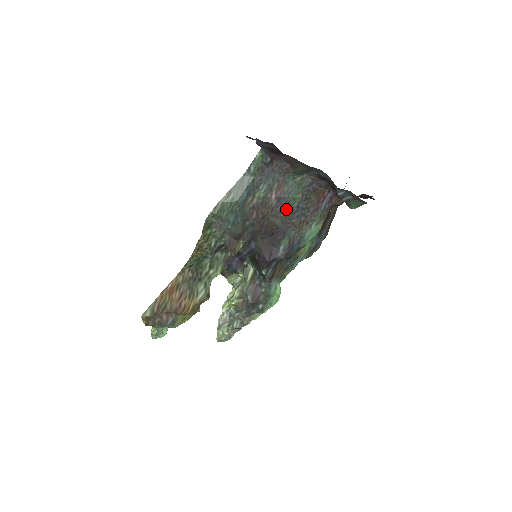
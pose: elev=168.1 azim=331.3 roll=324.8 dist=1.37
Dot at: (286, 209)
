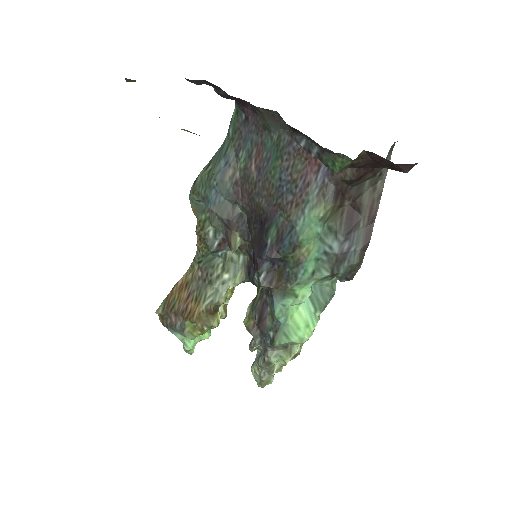
Dot at: (269, 184)
